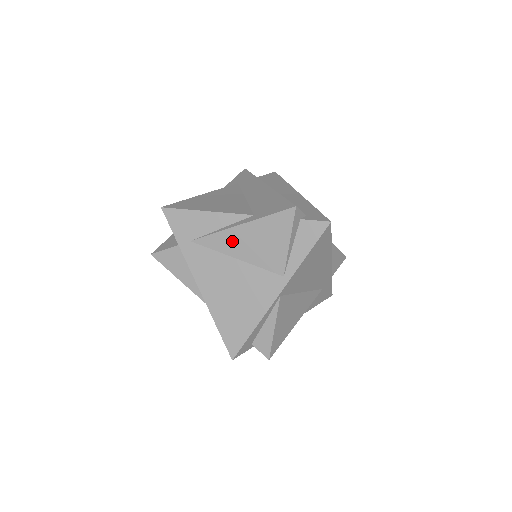
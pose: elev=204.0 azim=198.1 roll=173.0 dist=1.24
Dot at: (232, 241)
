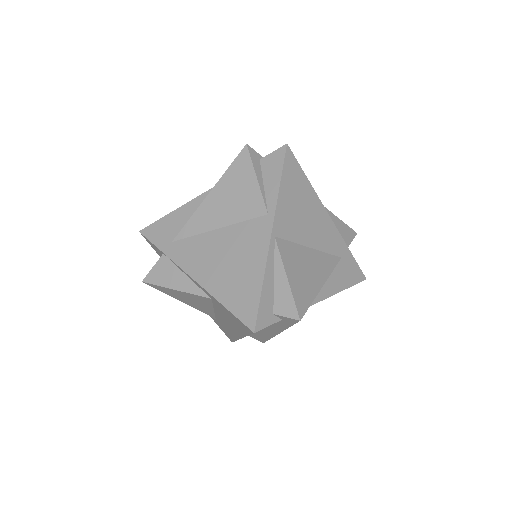
Dot at: (207, 215)
